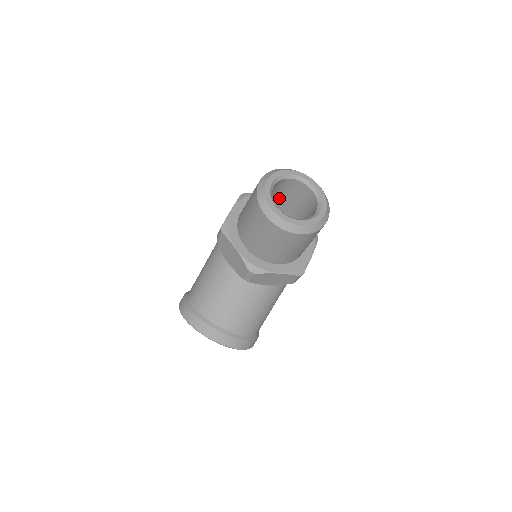
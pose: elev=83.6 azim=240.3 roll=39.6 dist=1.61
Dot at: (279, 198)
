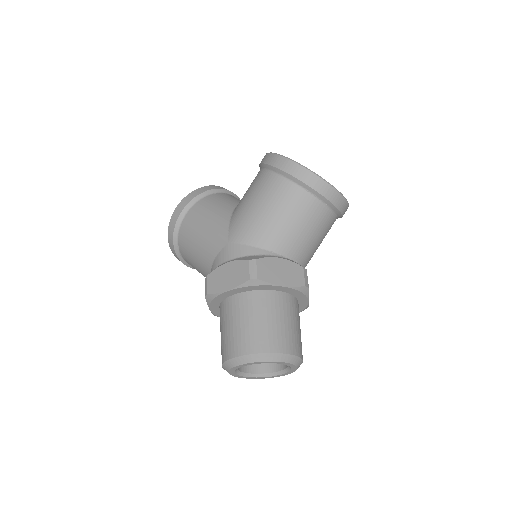
Dot at: occluded
